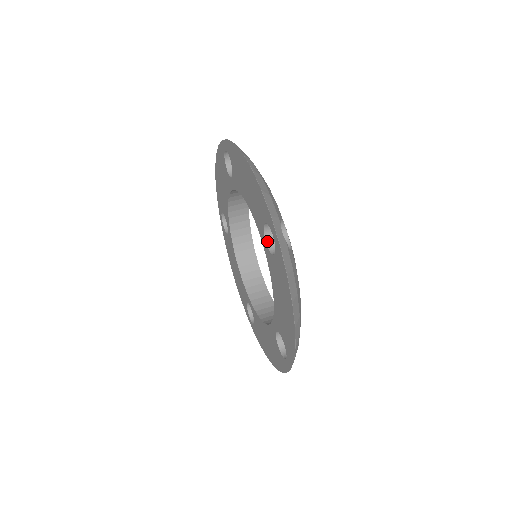
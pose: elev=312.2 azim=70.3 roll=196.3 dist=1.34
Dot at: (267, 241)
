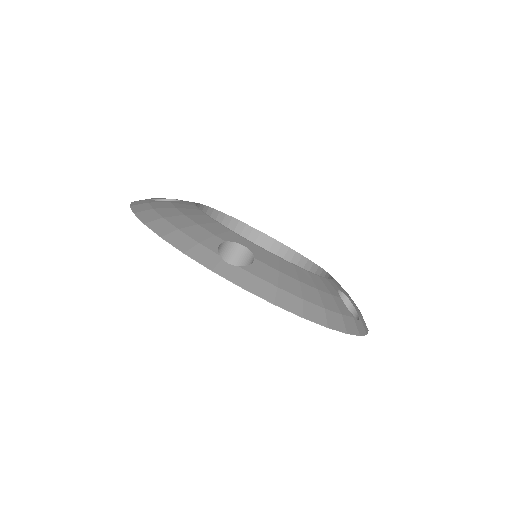
Dot at: occluded
